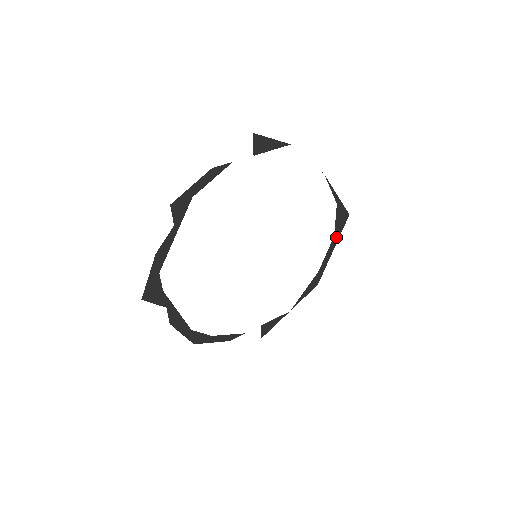
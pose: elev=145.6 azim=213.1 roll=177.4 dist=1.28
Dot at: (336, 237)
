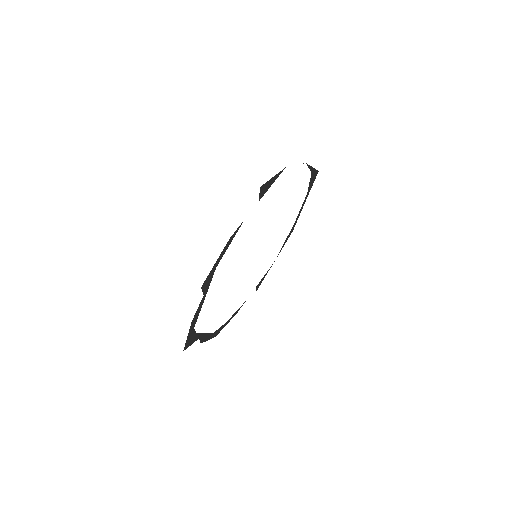
Dot at: (308, 193)
